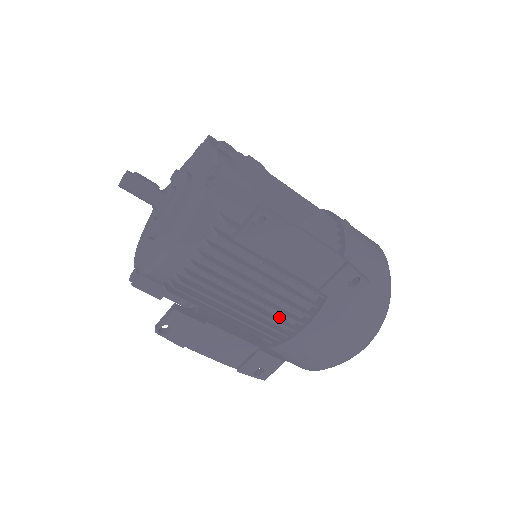
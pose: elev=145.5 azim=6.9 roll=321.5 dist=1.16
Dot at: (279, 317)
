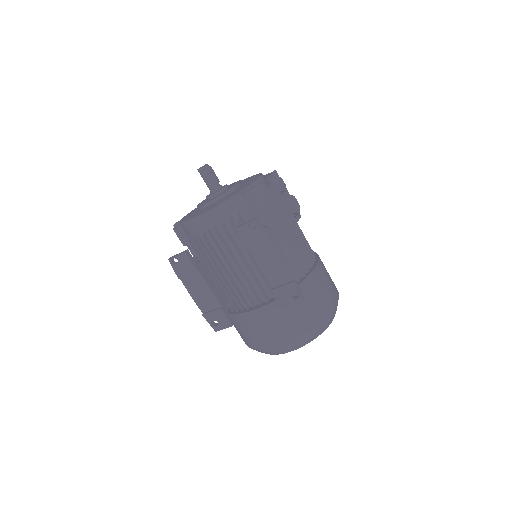
Dot at: (243, 296)
